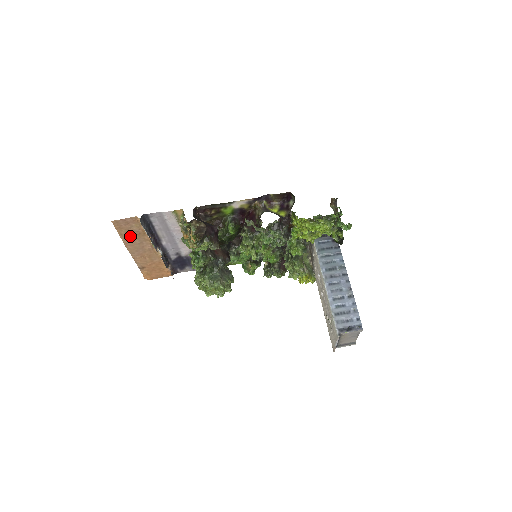
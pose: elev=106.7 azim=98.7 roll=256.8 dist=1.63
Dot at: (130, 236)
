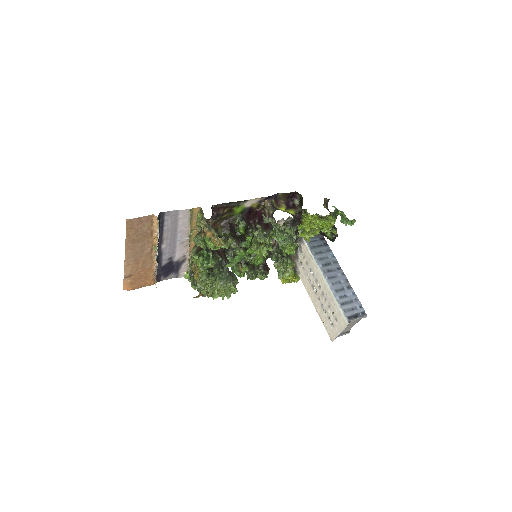
Dot at: (136, 238)
